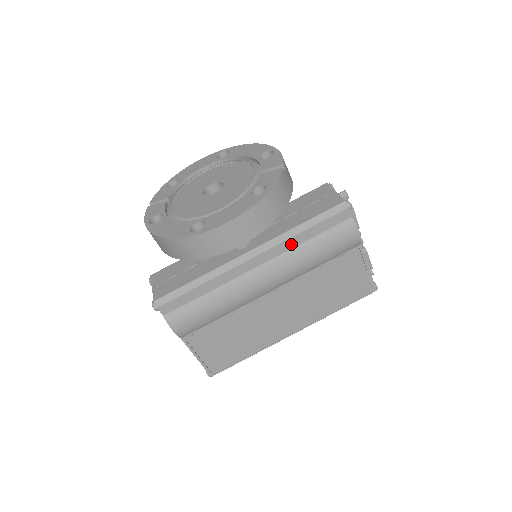
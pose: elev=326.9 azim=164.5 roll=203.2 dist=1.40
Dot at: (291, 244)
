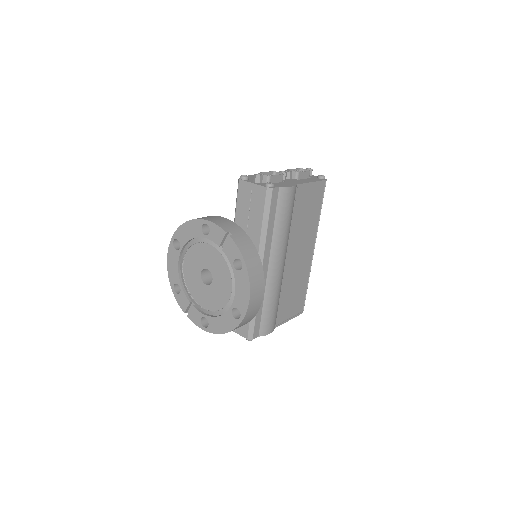
Dot at: (269, 239)
